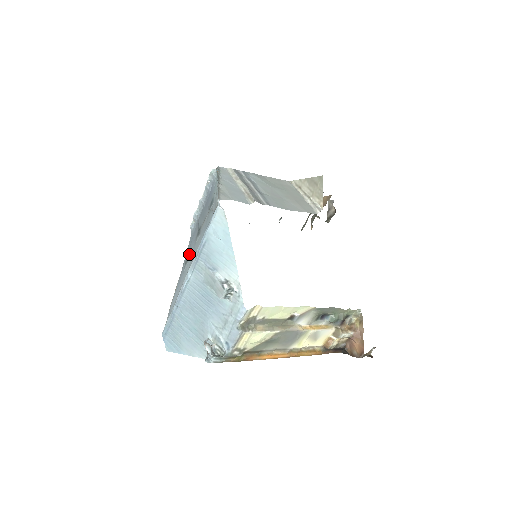
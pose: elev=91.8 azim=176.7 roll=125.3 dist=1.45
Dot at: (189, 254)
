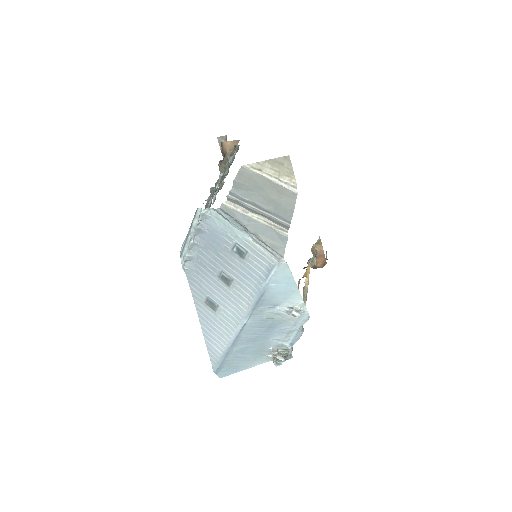
Dot at: (214, 299)
